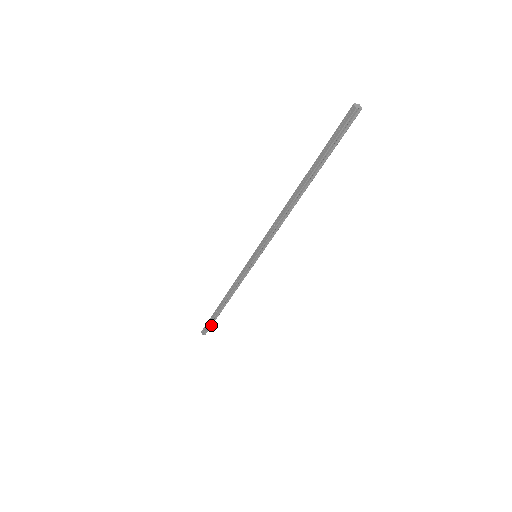
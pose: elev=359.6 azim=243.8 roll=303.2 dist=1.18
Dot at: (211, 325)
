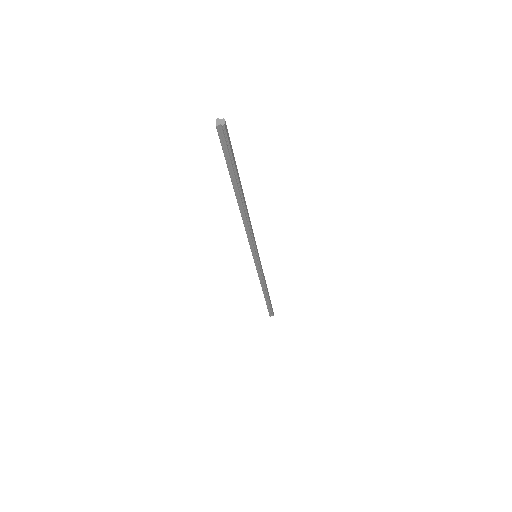
Dot at: (271, 309)
